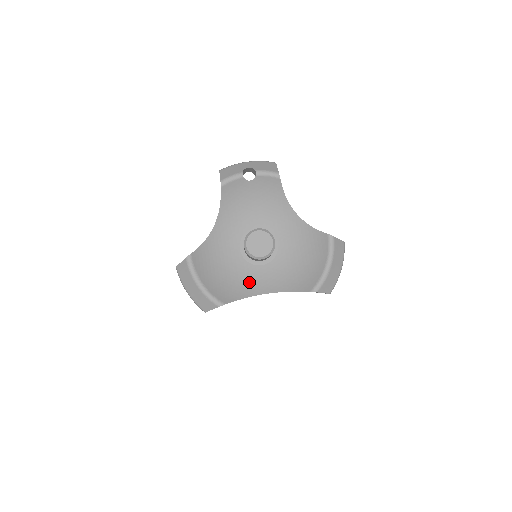
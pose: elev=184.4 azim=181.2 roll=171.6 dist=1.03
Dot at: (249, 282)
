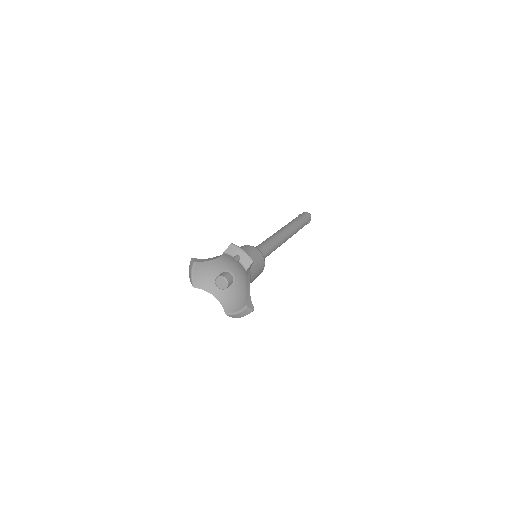
Dot at: (213, 286)
